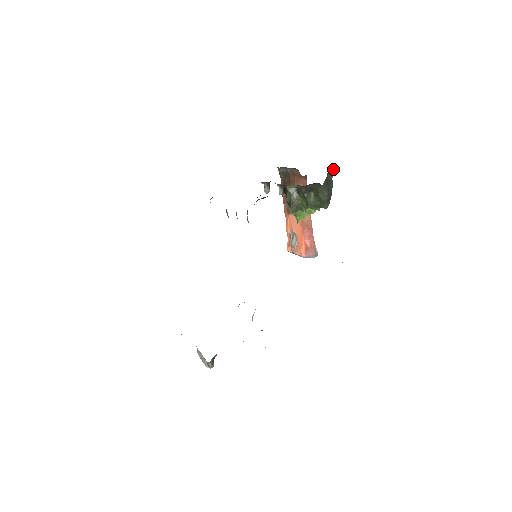
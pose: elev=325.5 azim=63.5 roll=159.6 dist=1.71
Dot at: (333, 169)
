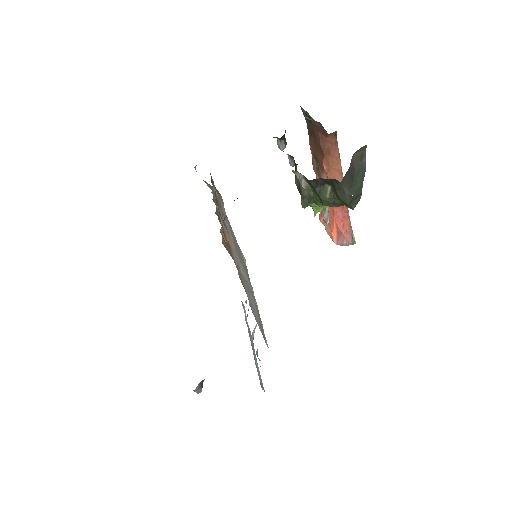
Dot at: (365, 147)
